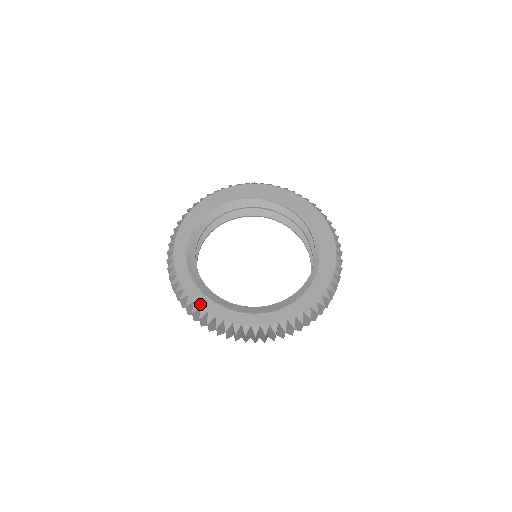
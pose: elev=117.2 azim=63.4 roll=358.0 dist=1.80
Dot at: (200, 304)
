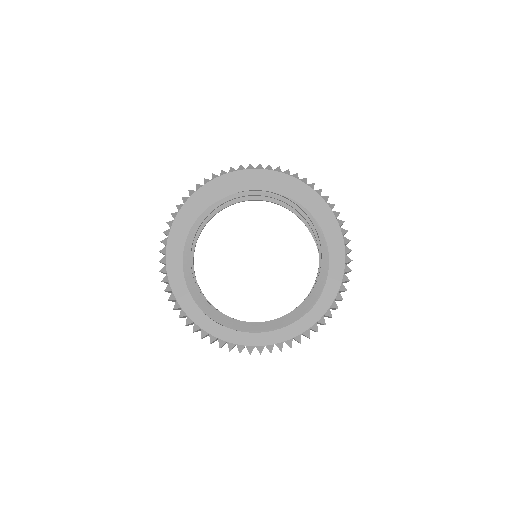
Dot at: (243, 343)
